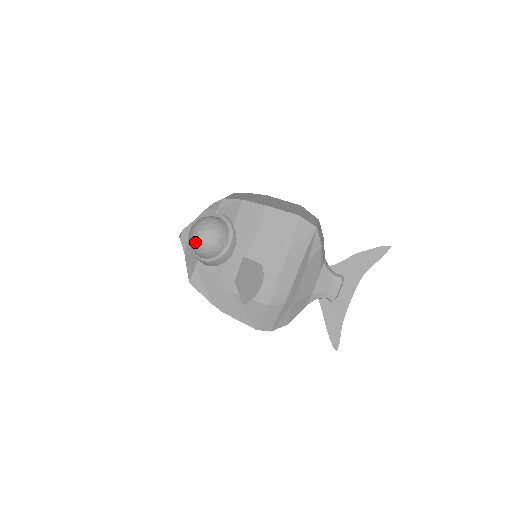
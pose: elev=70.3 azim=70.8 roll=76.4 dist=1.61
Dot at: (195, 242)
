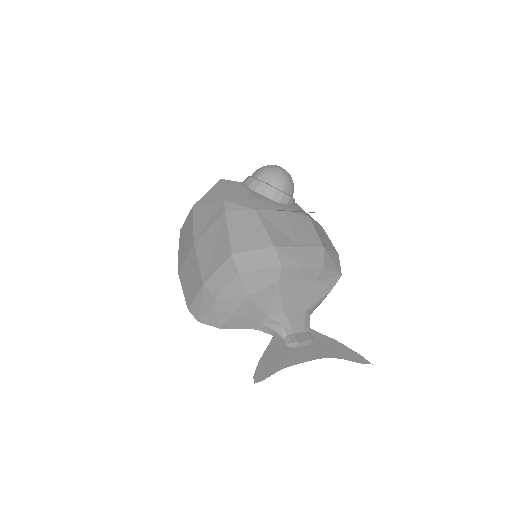
Dot at: (273, 166)
